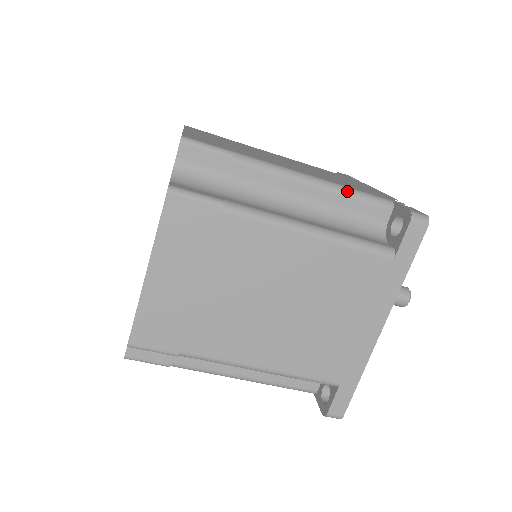
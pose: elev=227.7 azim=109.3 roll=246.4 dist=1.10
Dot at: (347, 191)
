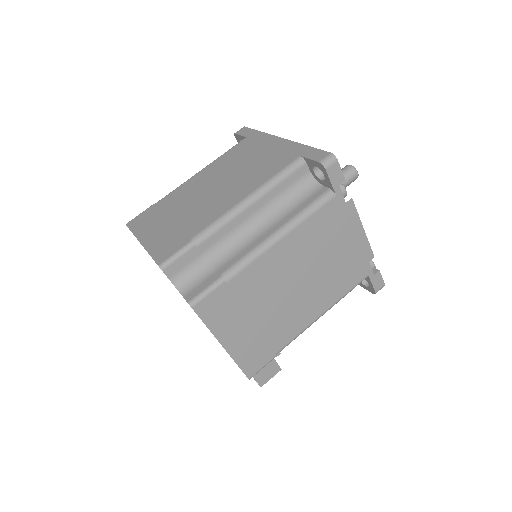
Dot at: occluded
